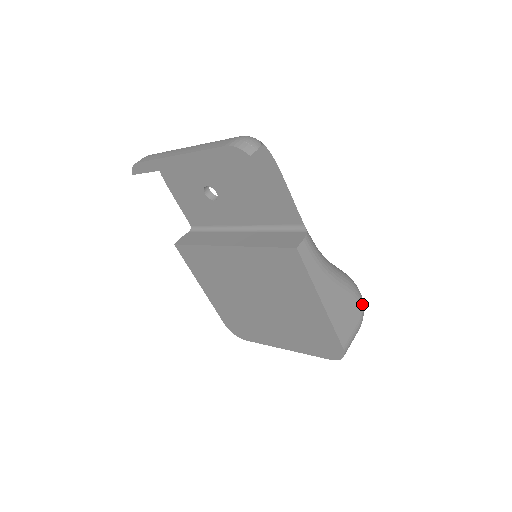
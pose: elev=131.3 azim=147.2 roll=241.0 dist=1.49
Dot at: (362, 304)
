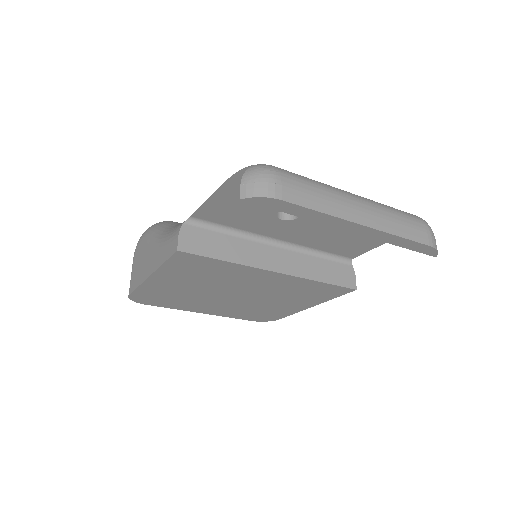
Dot at: occluded
